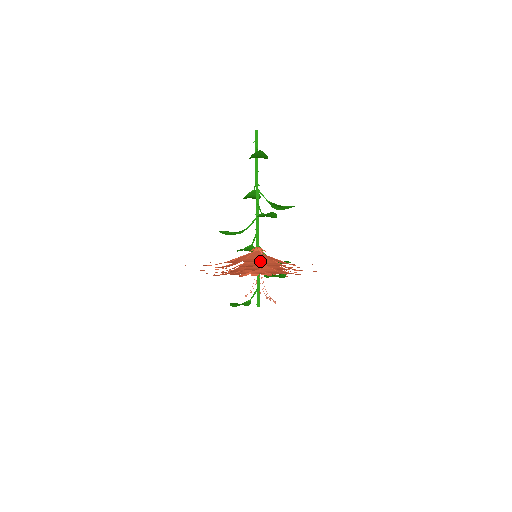
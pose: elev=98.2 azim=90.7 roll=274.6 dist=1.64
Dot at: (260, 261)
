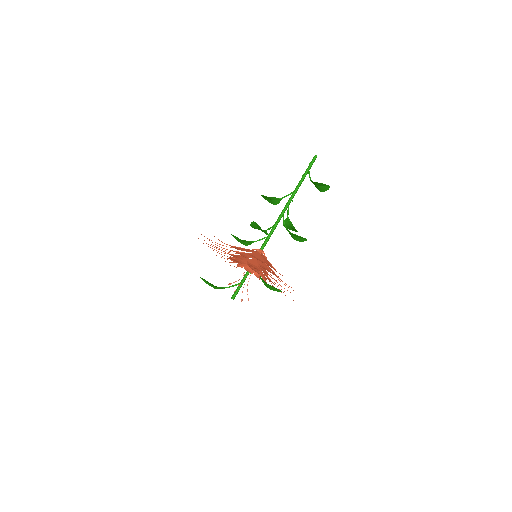
Dot at: (279, 273)
